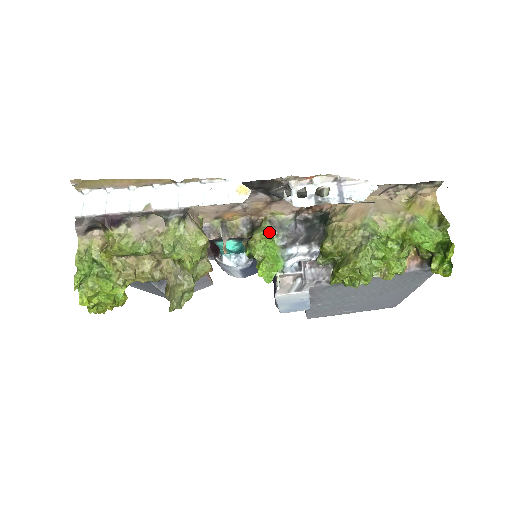
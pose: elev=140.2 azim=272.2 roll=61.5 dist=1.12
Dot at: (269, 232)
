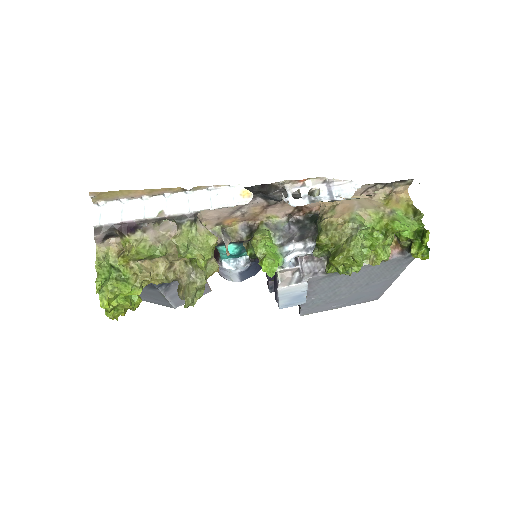
Dot at: (268, 233)
